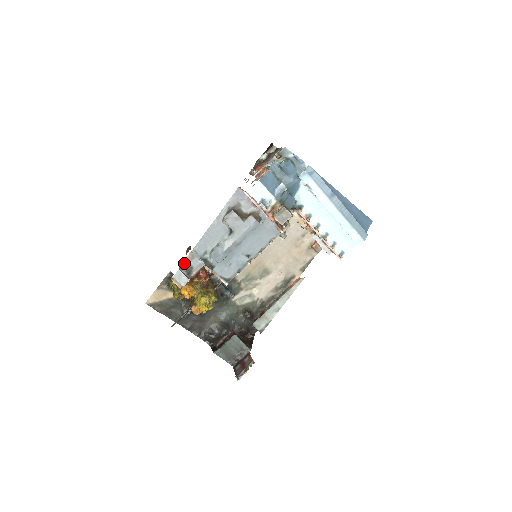
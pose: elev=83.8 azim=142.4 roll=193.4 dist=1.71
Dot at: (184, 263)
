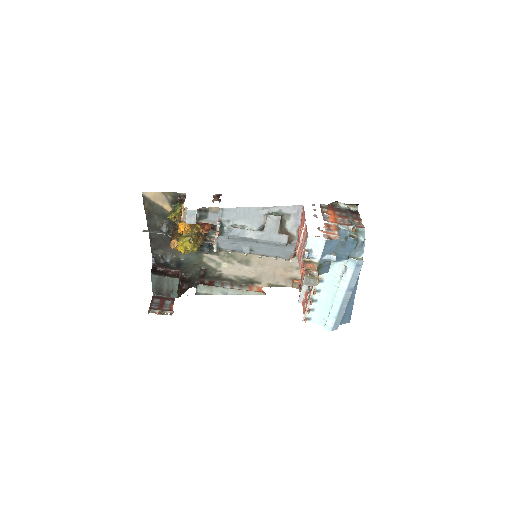
Dot at: (205, 209)
